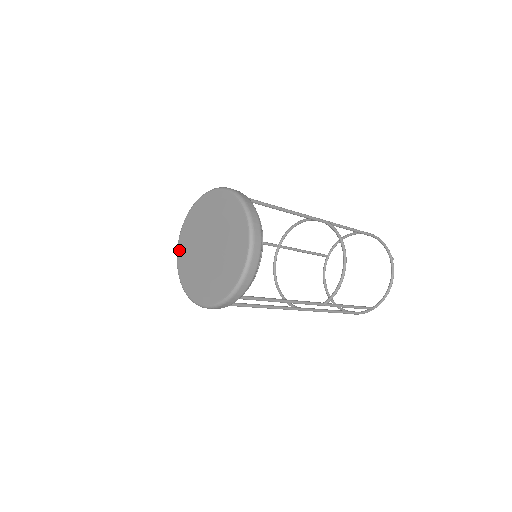
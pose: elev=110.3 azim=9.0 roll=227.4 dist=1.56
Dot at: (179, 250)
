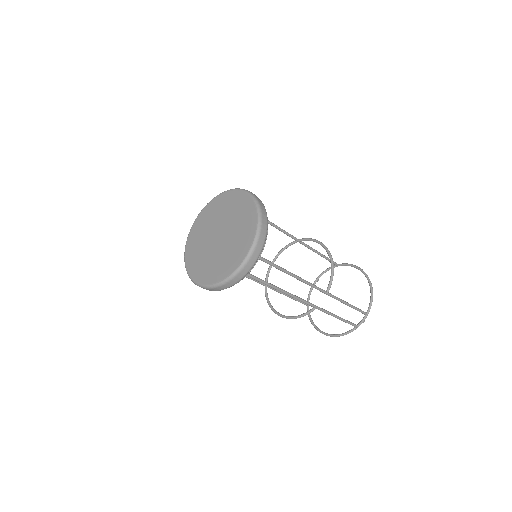
Dot at: (188, 265)
